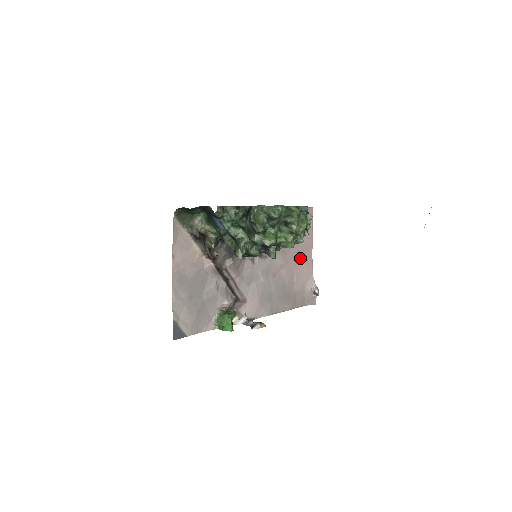
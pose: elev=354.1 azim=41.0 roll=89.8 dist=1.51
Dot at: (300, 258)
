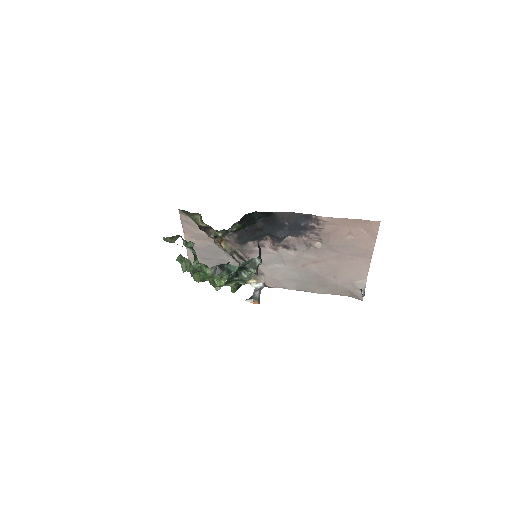
Dot at: (348, 260)
